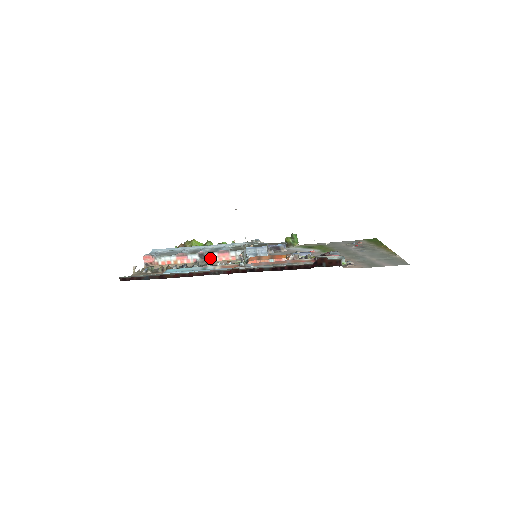
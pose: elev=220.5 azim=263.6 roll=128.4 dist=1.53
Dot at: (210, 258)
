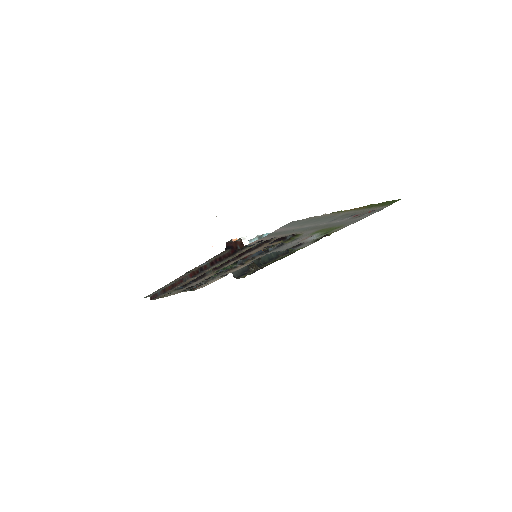
Dot at: occluded
